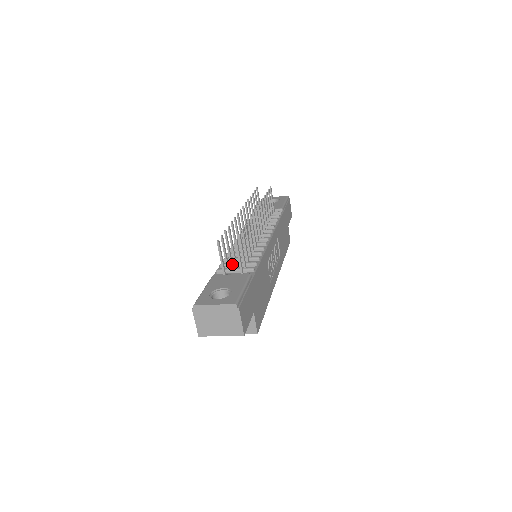
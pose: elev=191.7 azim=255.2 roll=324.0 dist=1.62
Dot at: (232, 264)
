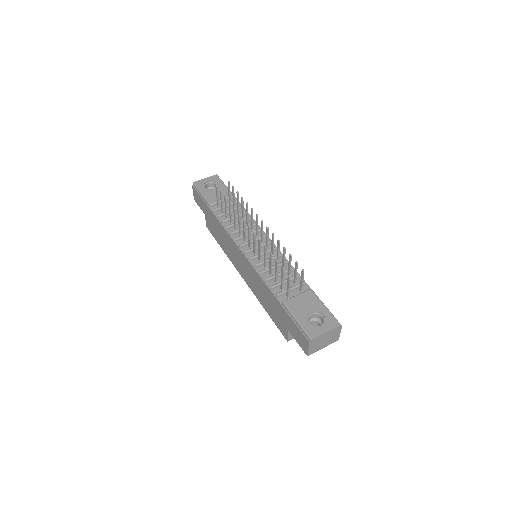
Dot at: occluded
